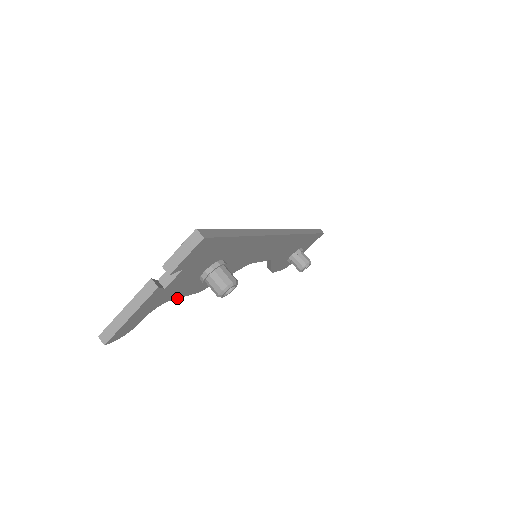
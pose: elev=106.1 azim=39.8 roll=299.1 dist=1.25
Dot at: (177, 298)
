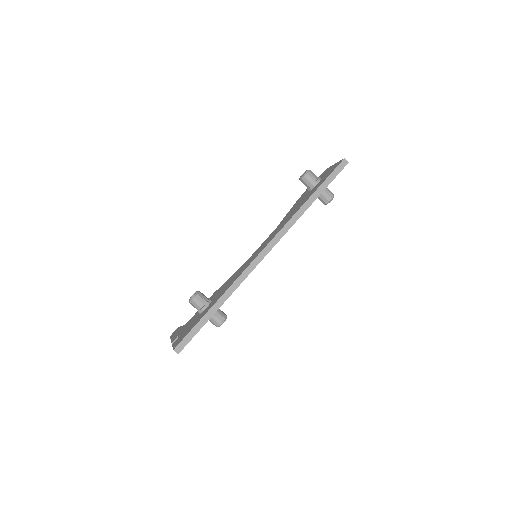
Dot at: occluded
